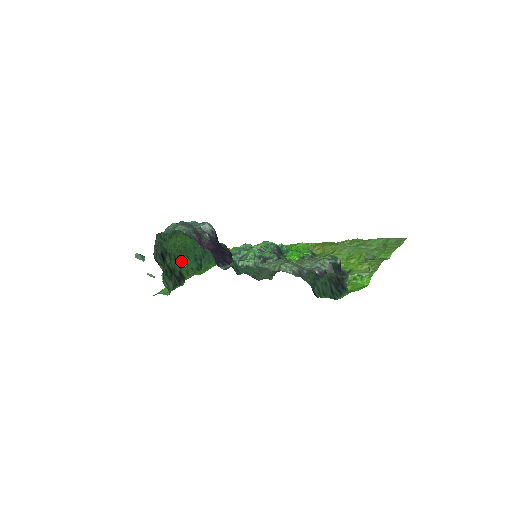
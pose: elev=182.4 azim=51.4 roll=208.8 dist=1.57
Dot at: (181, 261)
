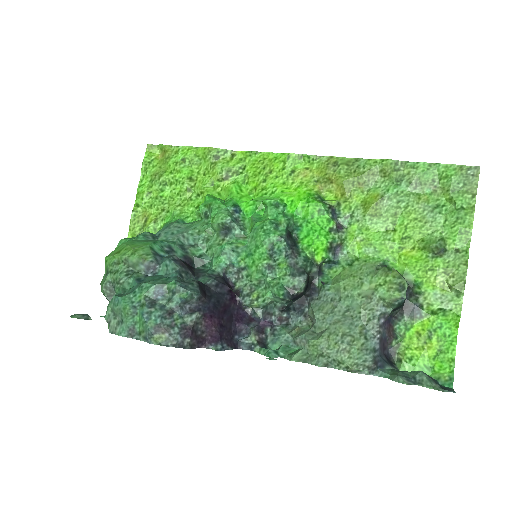
Dot at: occluded
